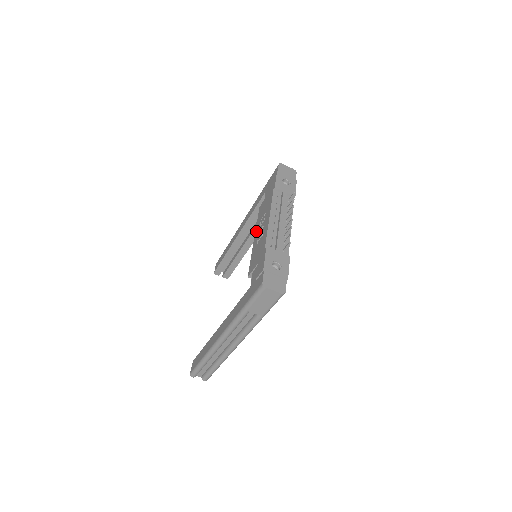
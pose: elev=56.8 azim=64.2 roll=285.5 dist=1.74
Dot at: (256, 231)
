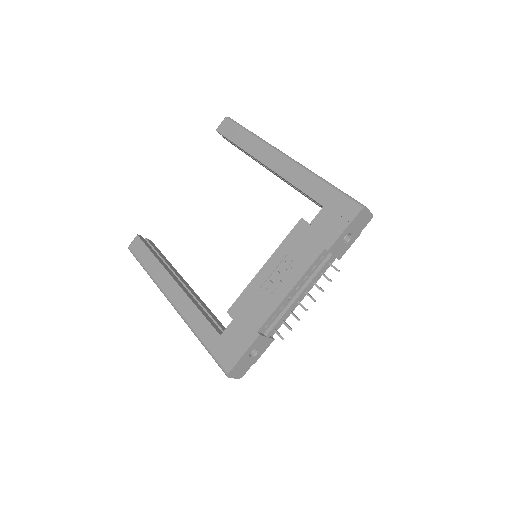
Dot at: (272, 260)
